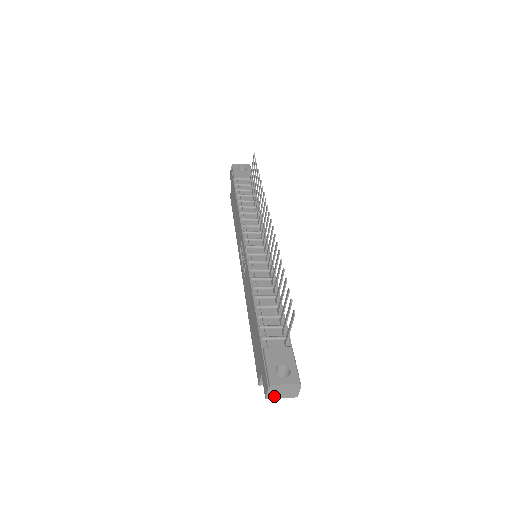
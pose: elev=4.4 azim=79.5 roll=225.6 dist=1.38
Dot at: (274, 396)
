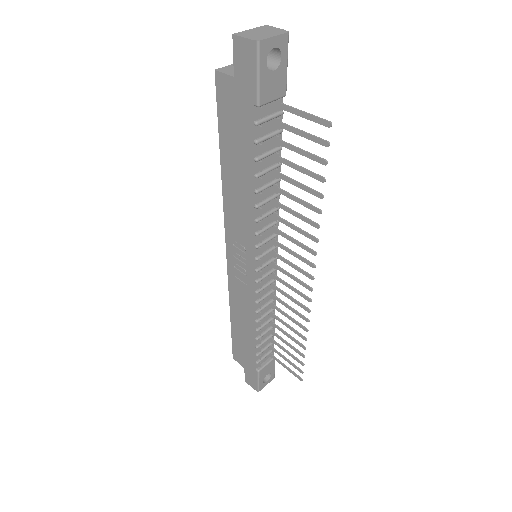
Dot at: occluded
